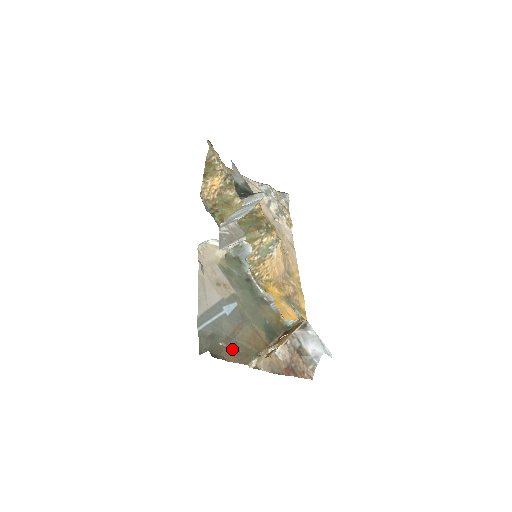
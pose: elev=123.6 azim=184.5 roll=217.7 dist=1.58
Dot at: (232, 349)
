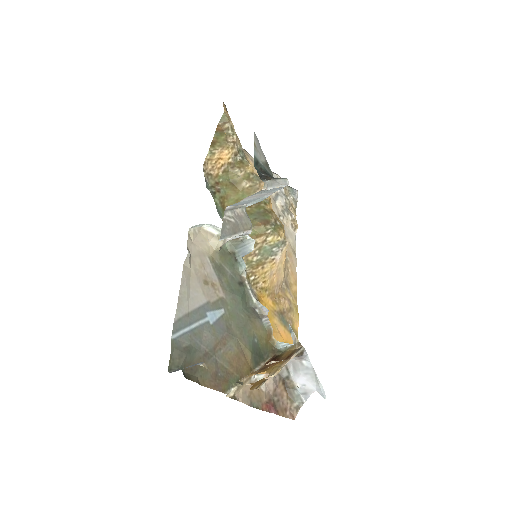
Dot at: (210, 370)
